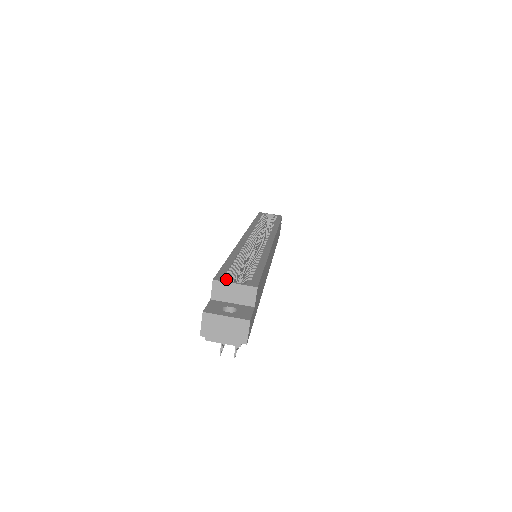
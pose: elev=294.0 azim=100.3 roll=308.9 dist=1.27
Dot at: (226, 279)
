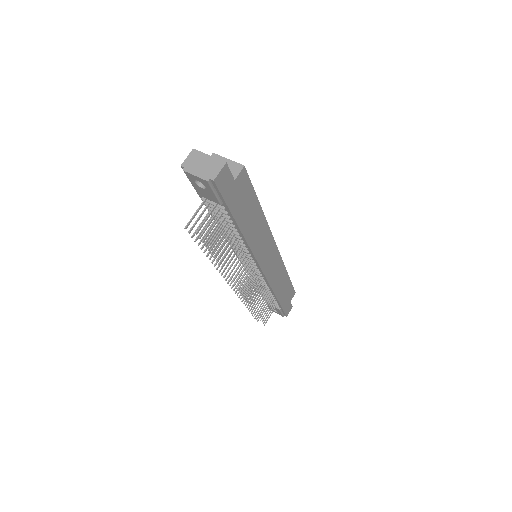
Dot at: occluded
